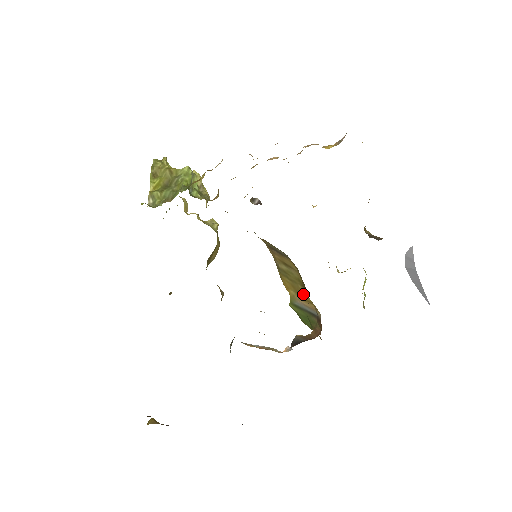
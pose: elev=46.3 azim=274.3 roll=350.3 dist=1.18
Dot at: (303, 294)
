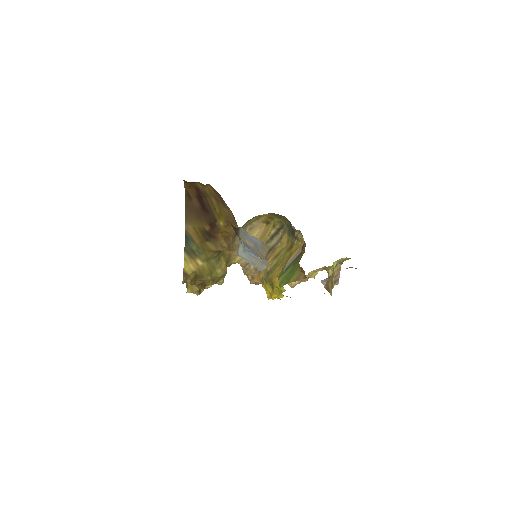
Dot at: (290, 254)
